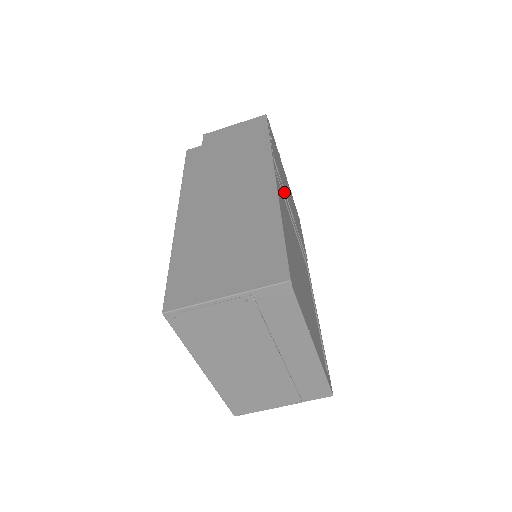
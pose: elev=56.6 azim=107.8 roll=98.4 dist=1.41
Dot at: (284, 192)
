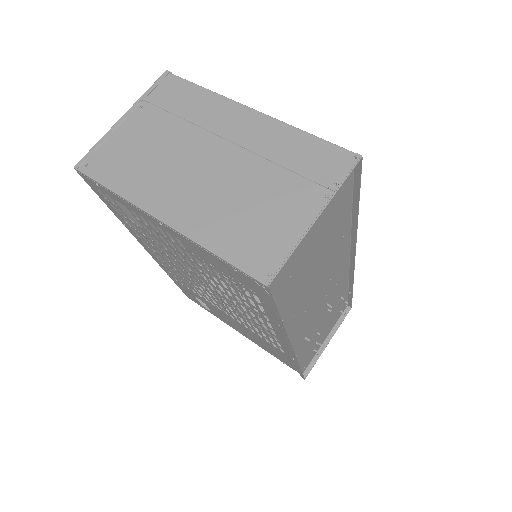
Dot at: occluded
